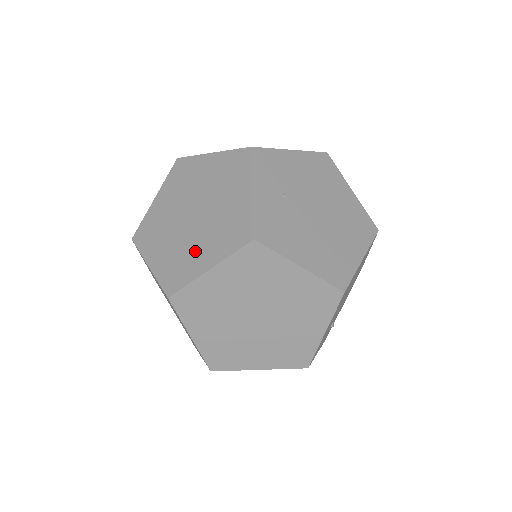
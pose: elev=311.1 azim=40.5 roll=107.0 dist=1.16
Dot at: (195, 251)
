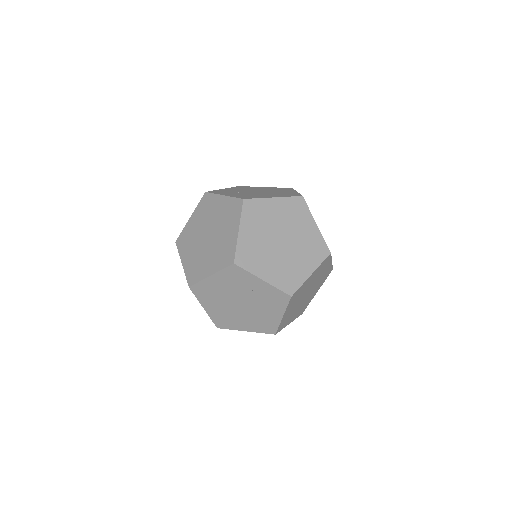
Dot at: (225, 238)
